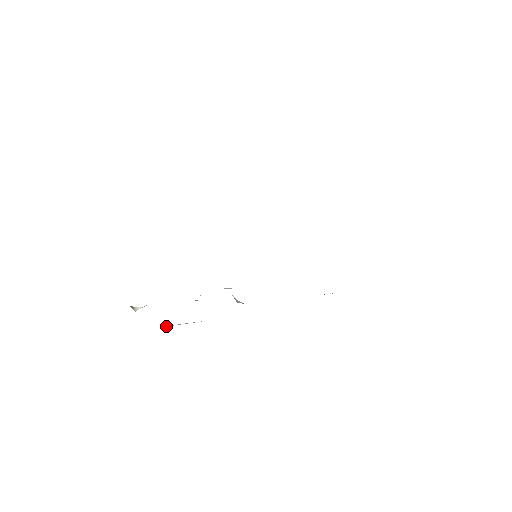
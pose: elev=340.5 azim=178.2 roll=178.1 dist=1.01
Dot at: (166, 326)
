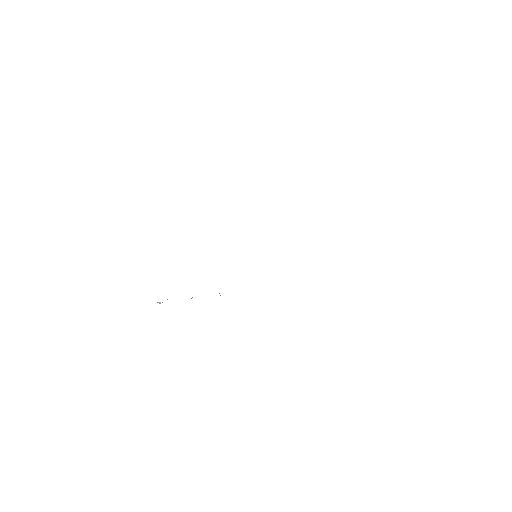
Dot at: occluded
